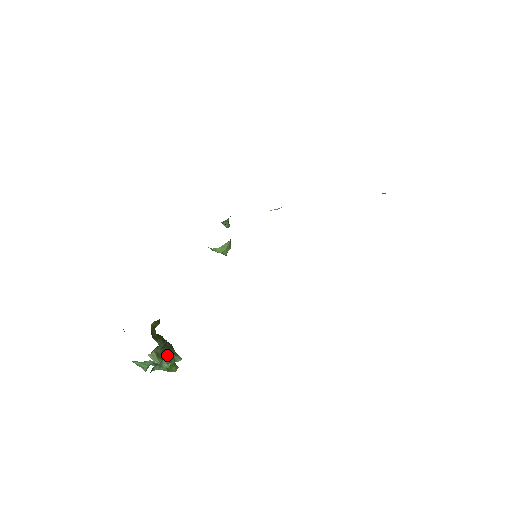
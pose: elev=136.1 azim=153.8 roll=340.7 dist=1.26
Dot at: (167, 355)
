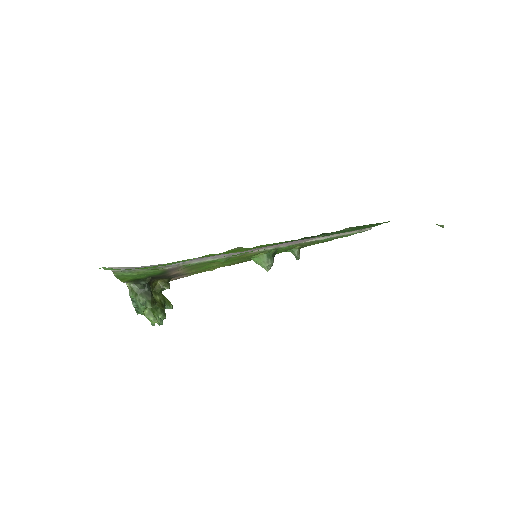
Dot at: (142, 297)
